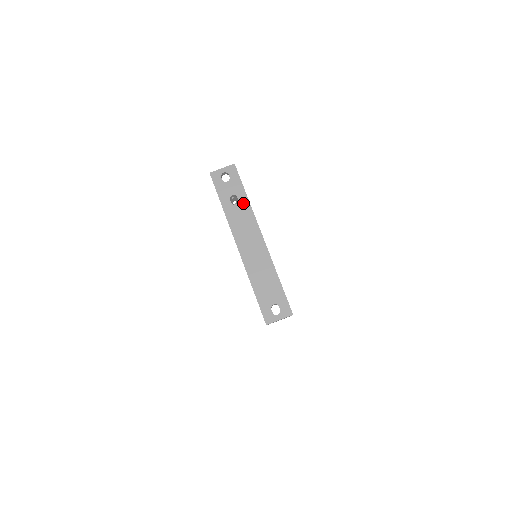
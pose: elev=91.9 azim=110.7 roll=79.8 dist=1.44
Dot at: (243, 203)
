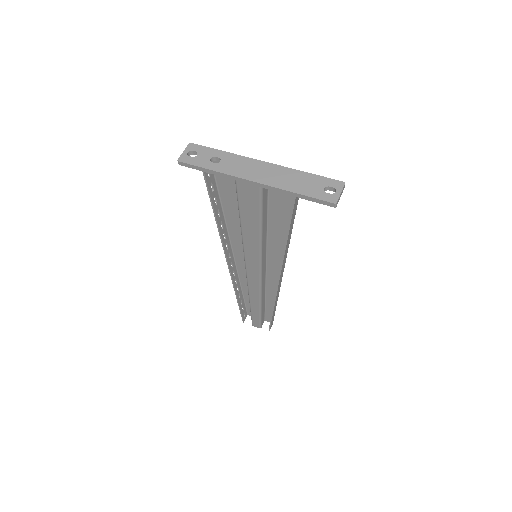
Dot at: (225, 156)
